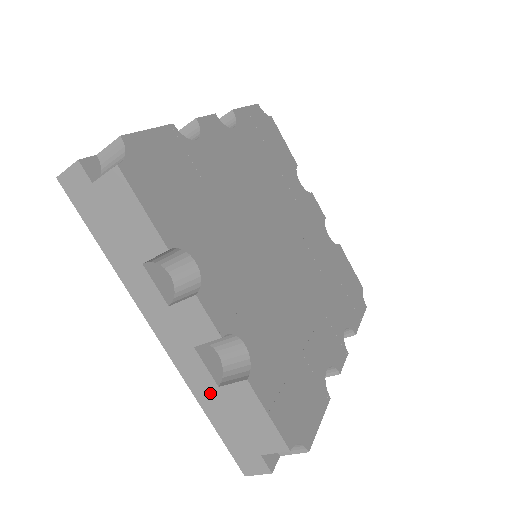
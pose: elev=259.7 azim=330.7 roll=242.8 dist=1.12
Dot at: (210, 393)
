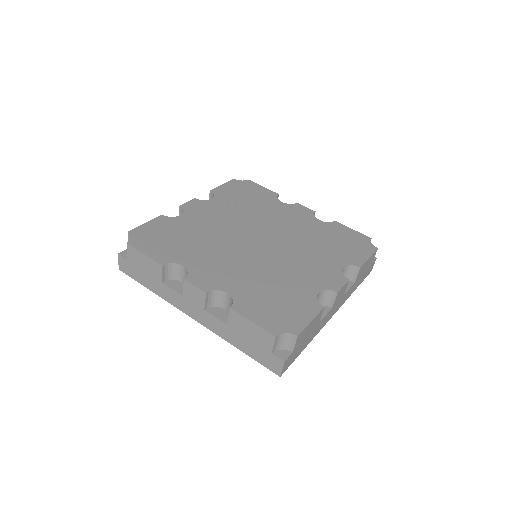
Dot at: (228, 332)
